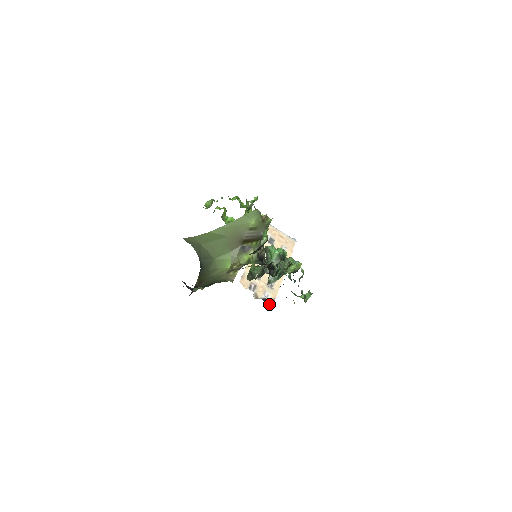
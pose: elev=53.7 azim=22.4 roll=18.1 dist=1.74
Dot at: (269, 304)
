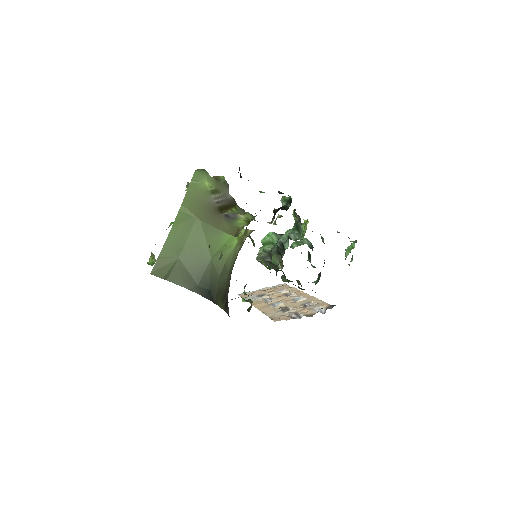
Dot at: (331, 307)
